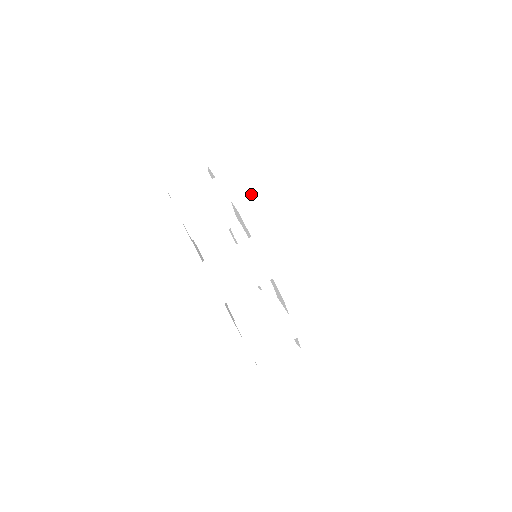
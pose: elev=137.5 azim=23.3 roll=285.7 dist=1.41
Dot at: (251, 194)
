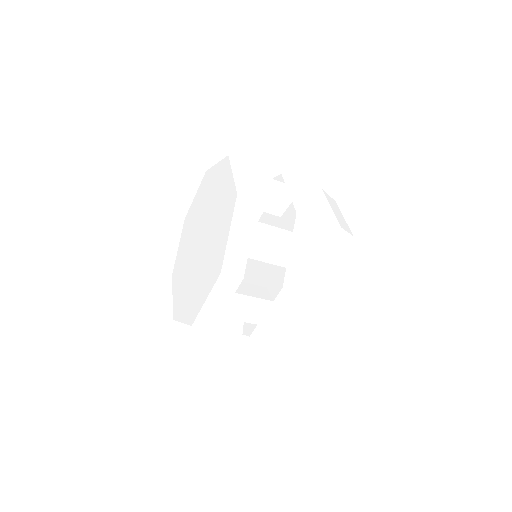
Dot at: (300, 276)
